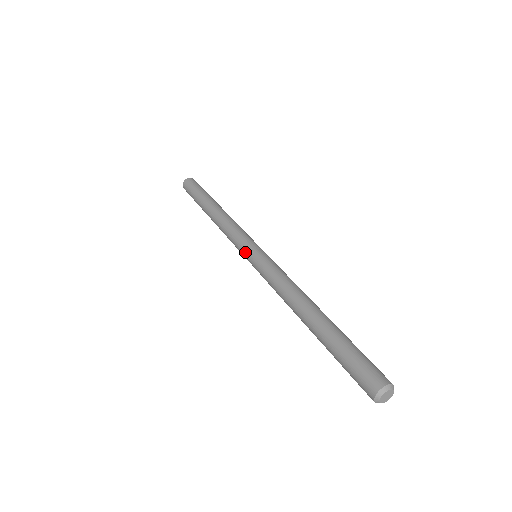
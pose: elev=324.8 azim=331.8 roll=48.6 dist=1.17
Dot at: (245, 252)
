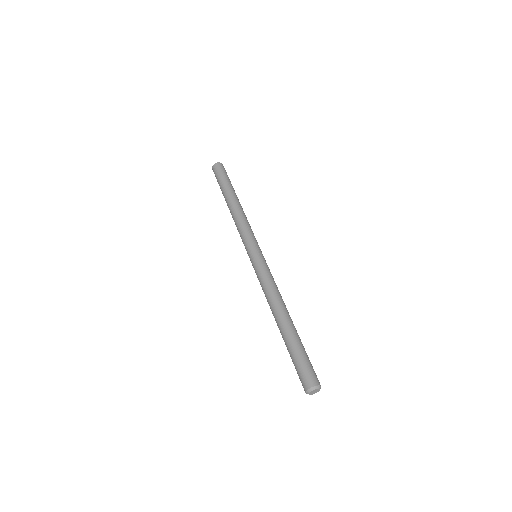
Dot at: (248, 252)
